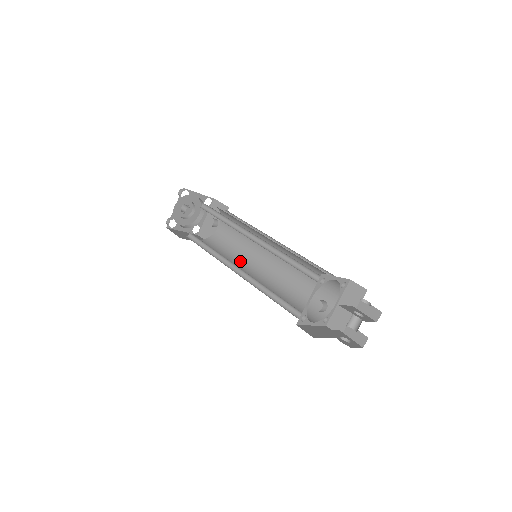
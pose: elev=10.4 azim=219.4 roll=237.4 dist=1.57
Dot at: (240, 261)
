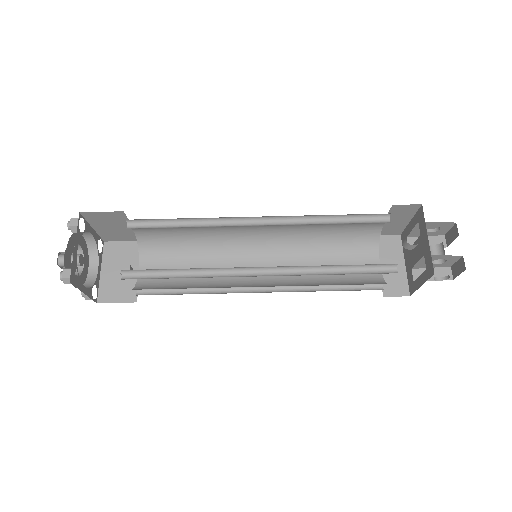
Dot at: (219, 286)
